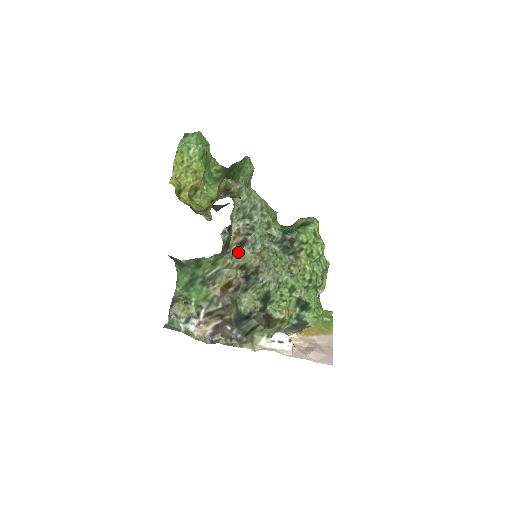
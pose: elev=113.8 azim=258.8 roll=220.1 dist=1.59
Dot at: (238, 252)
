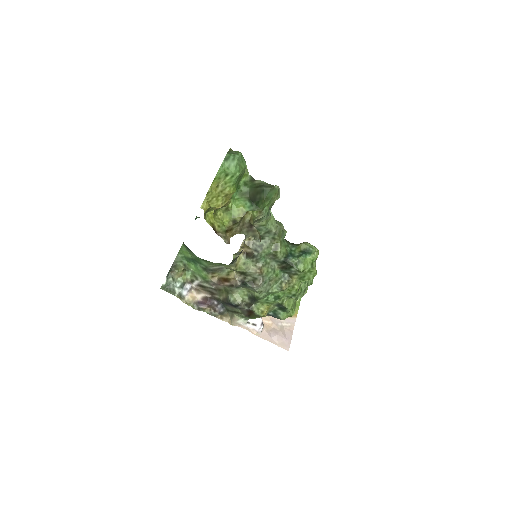
Dot at: (243, 262)
